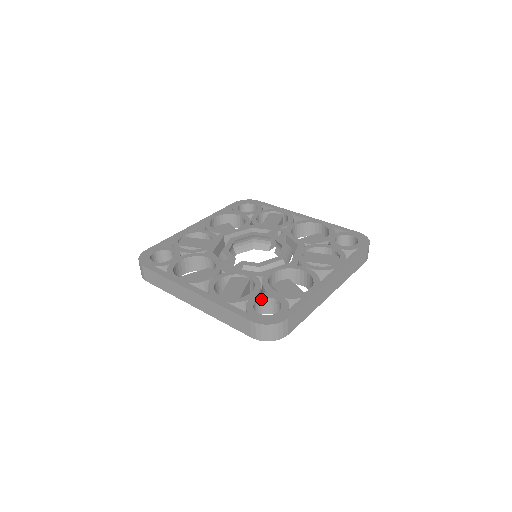
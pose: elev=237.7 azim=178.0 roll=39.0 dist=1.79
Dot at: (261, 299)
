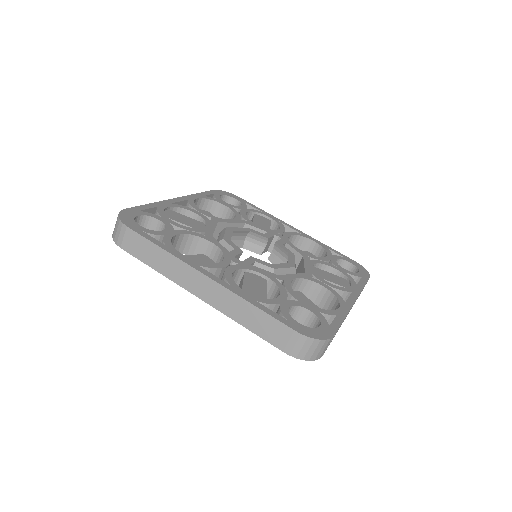
Dot at: (293, 306)
